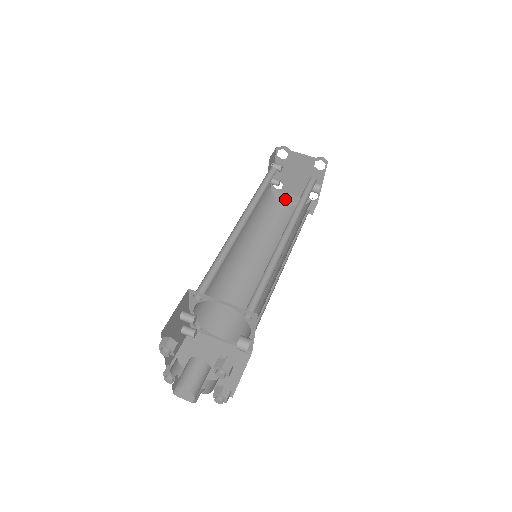
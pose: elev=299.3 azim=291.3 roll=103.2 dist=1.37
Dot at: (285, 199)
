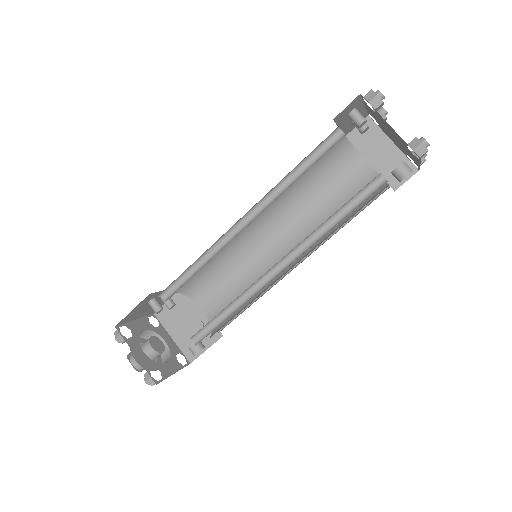
Dot at: (375, 146)
